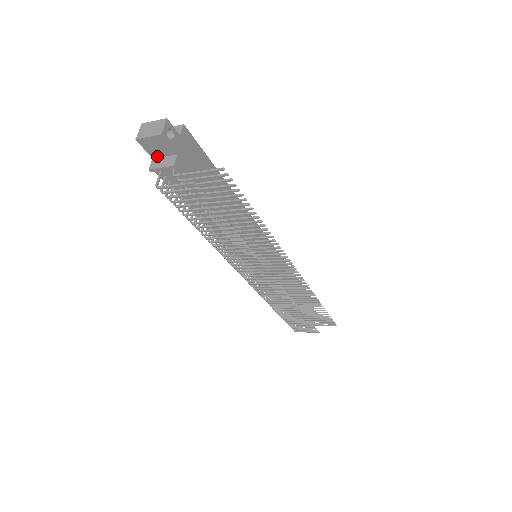
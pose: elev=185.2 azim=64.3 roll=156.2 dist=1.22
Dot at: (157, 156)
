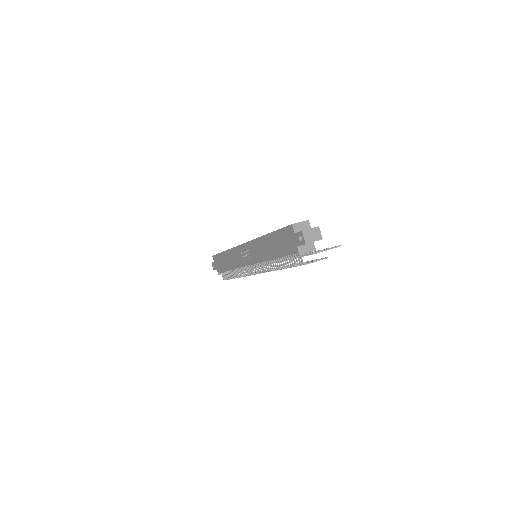
Dot at: (302, 245)
